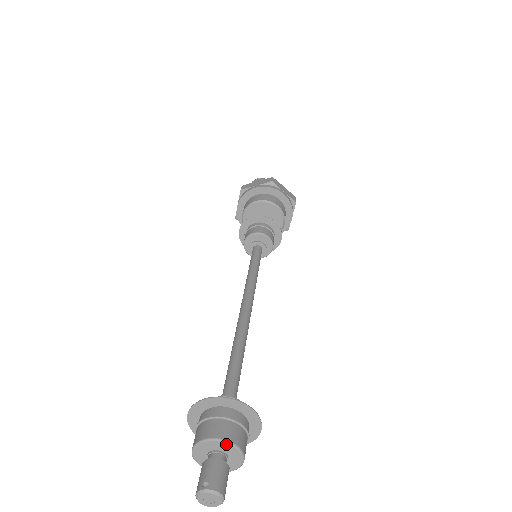
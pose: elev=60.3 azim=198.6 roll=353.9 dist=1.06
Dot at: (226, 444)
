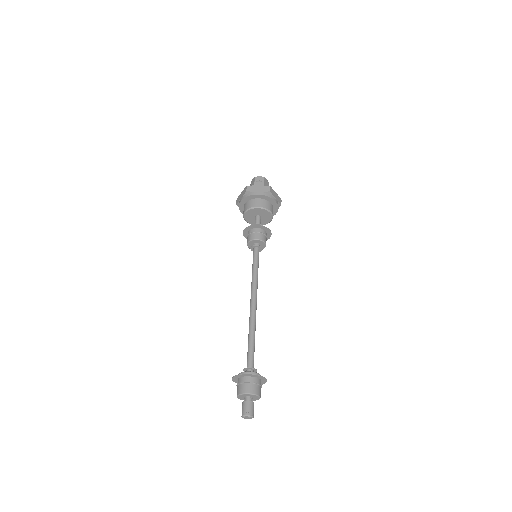
Dot at: (255, 396)
